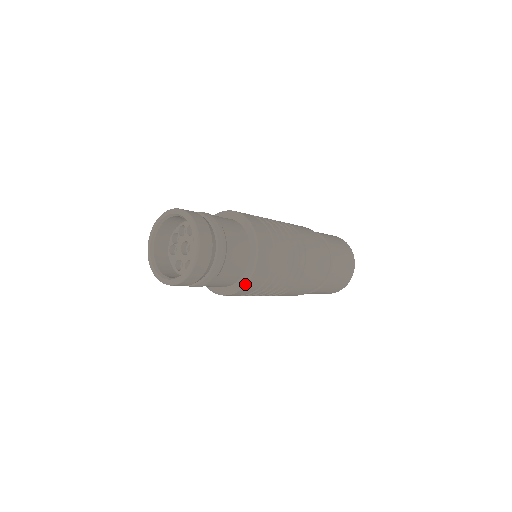
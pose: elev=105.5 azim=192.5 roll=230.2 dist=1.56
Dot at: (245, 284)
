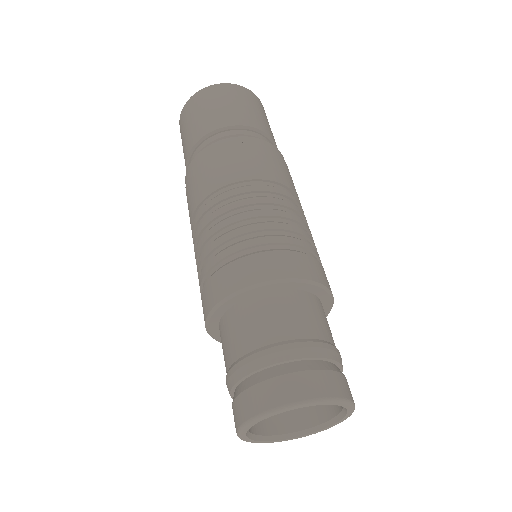
Dot at: occluded
